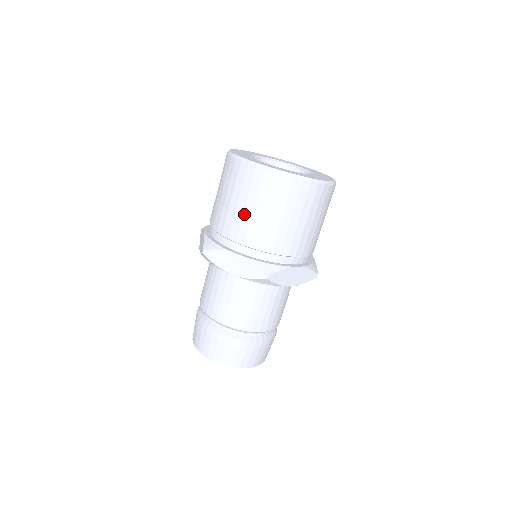
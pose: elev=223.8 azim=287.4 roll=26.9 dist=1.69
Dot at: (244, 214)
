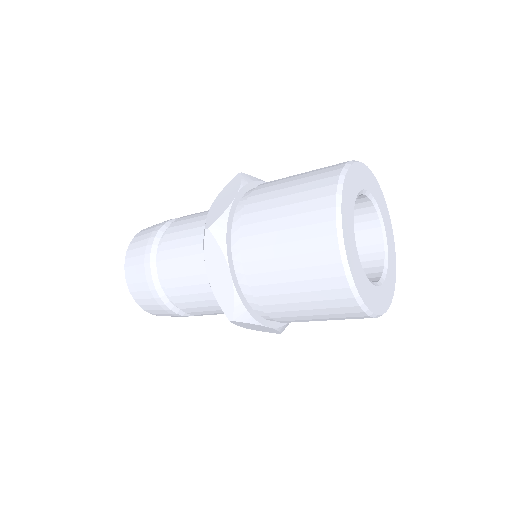
Dot at: (277, 259)
